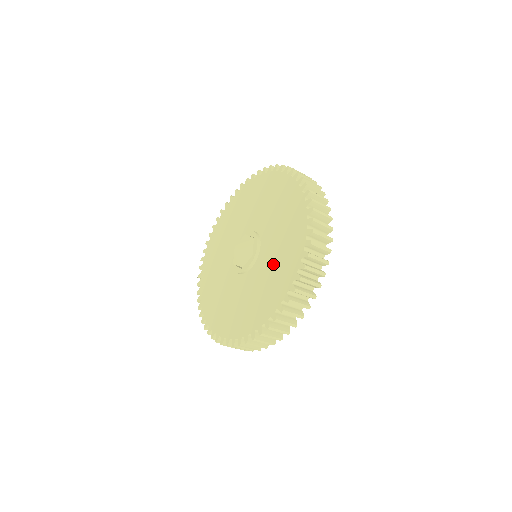
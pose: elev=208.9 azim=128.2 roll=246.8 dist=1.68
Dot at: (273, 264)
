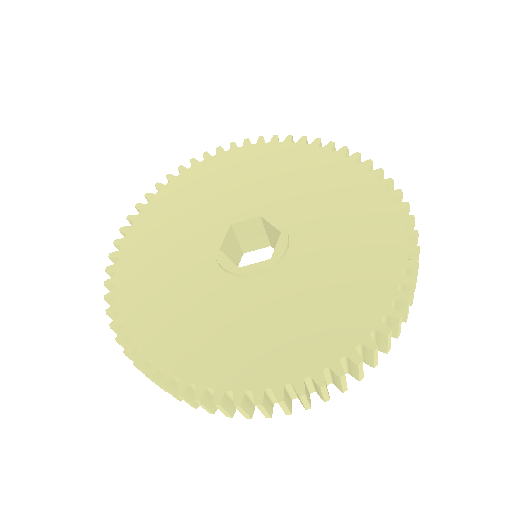
Dot at: (335, 221)
